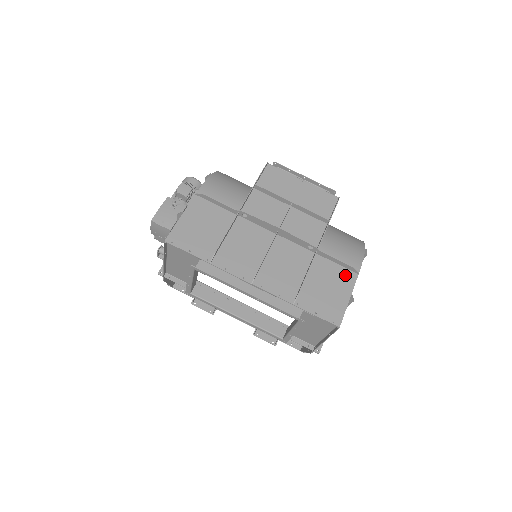
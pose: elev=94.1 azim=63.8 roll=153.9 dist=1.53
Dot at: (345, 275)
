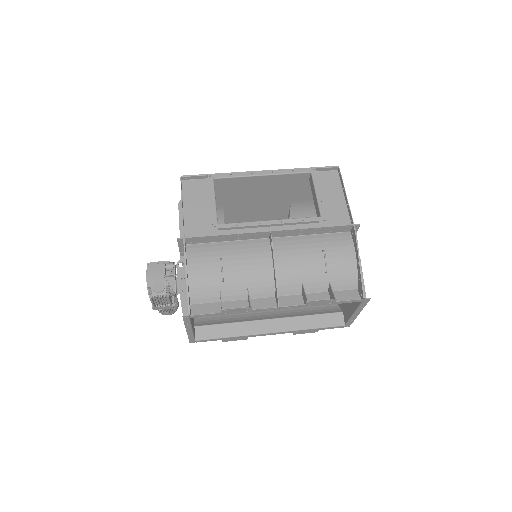
Dot at: occluded
